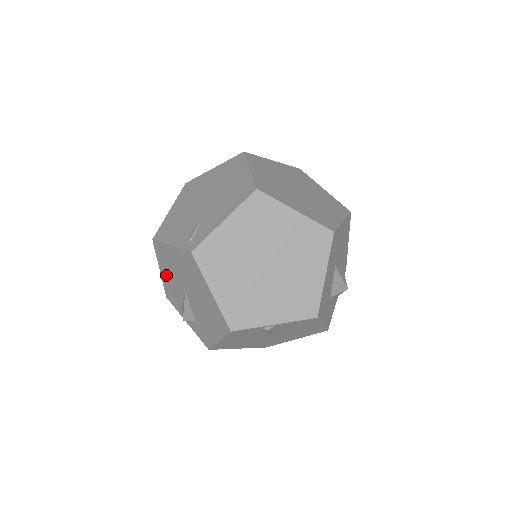
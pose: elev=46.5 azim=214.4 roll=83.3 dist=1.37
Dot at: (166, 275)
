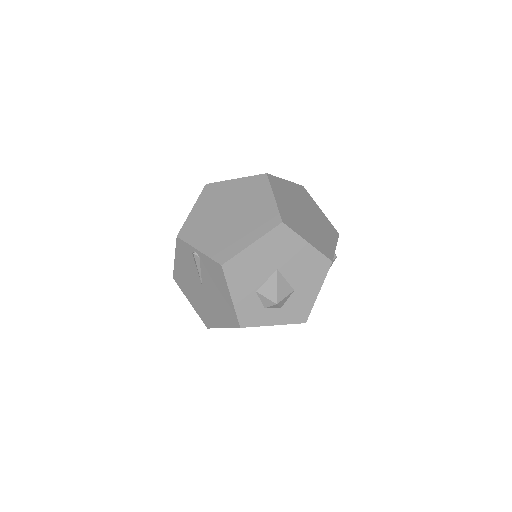
Dot at: occluded
